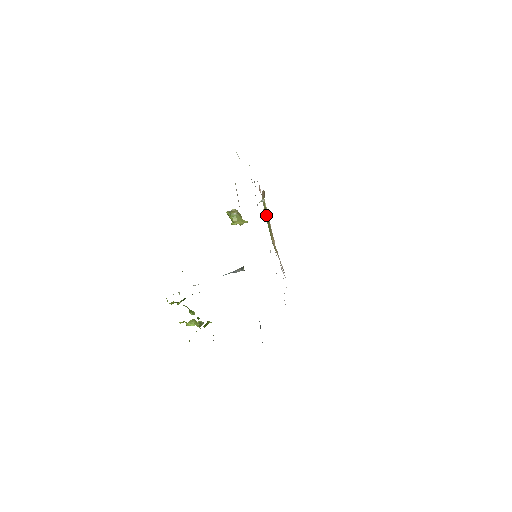
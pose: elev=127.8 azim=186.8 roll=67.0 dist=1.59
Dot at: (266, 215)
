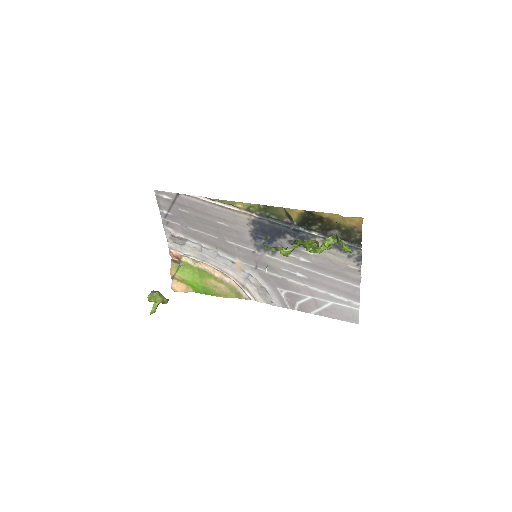
Dot at: (191, 275)
